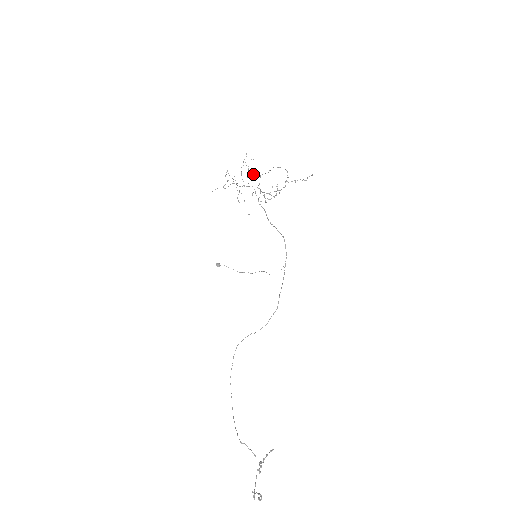
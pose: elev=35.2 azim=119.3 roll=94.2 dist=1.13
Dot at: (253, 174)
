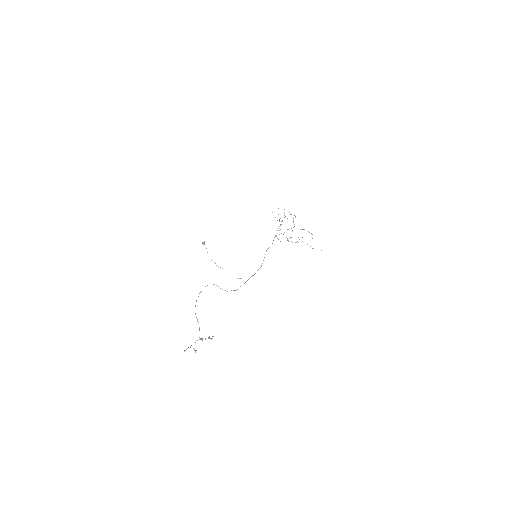
Dot at: occluded
